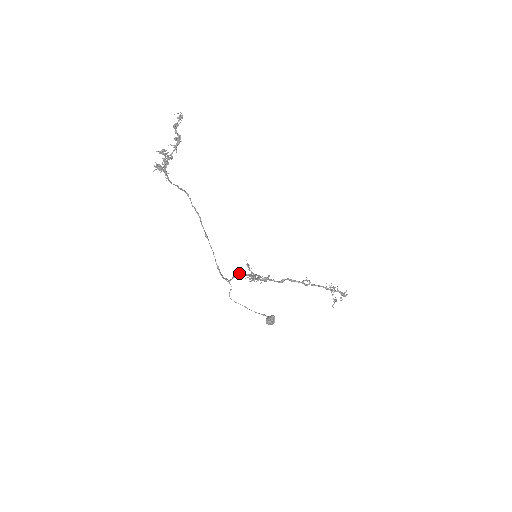
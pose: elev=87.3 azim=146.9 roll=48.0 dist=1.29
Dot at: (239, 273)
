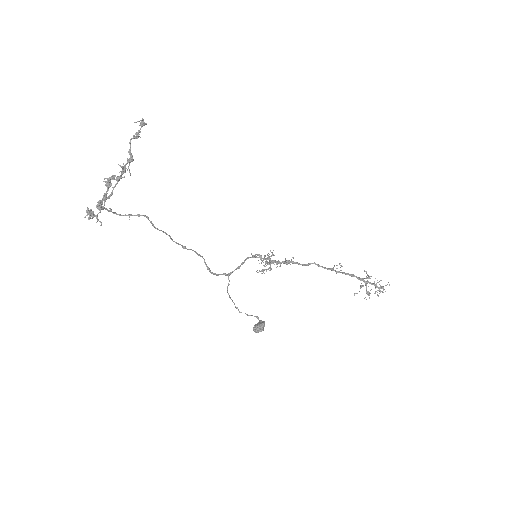
Dot at: (253, 257)
